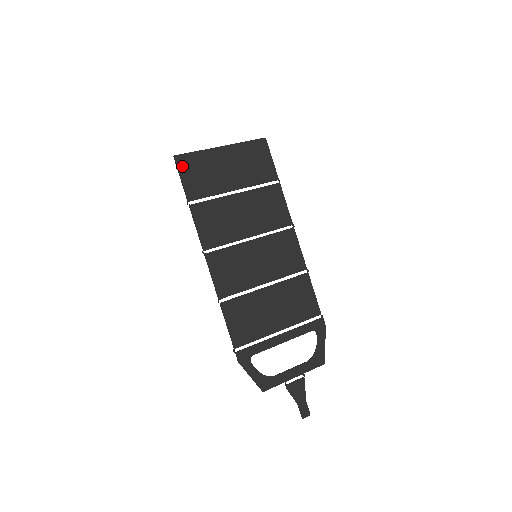
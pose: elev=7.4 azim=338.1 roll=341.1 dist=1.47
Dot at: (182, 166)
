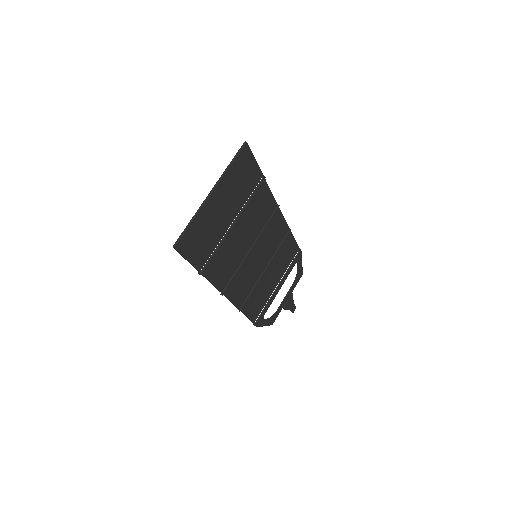
Dot at: (184, 249)
